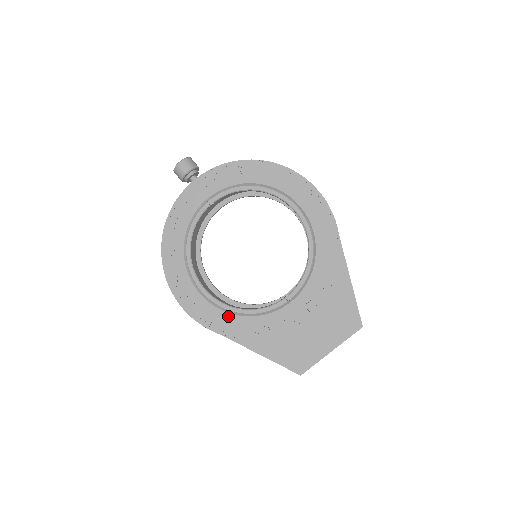
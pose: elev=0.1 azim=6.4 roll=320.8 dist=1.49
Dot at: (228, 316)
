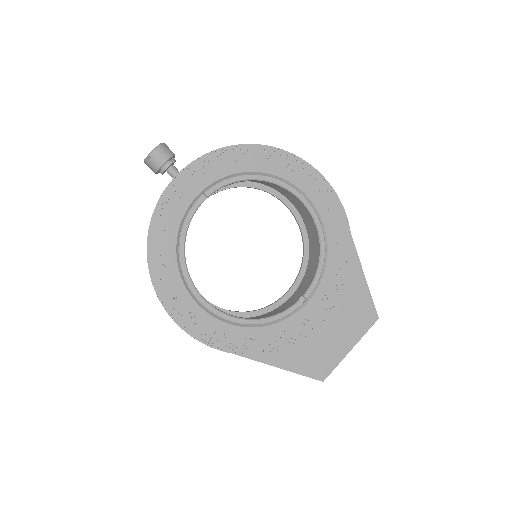
Dot at: (239, 330)
